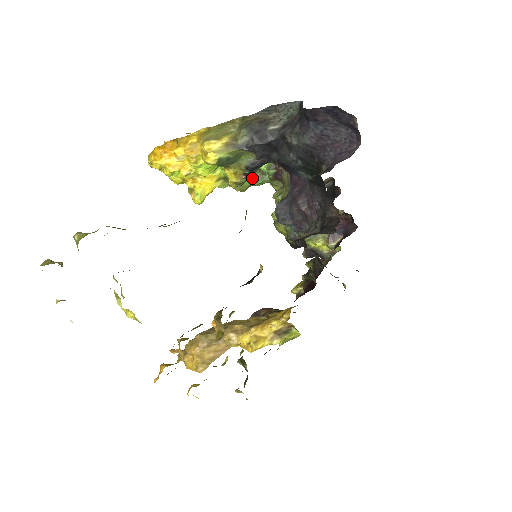
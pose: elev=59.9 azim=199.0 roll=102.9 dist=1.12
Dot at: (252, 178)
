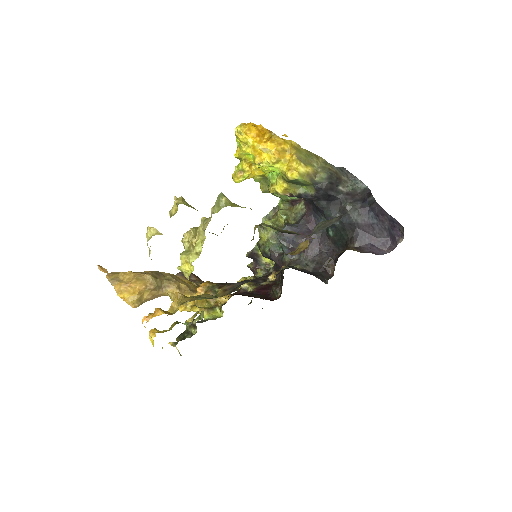
Dot at: occluded
